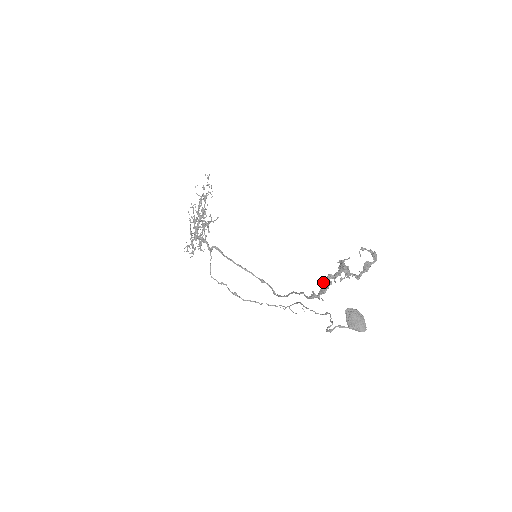
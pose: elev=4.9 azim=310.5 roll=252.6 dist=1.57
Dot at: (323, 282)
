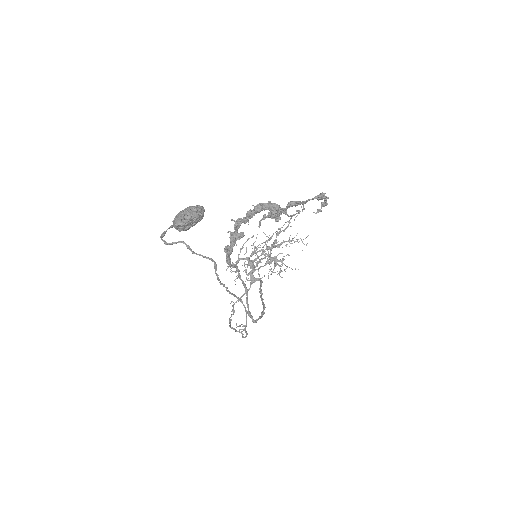
Dot at: (238, 221)
